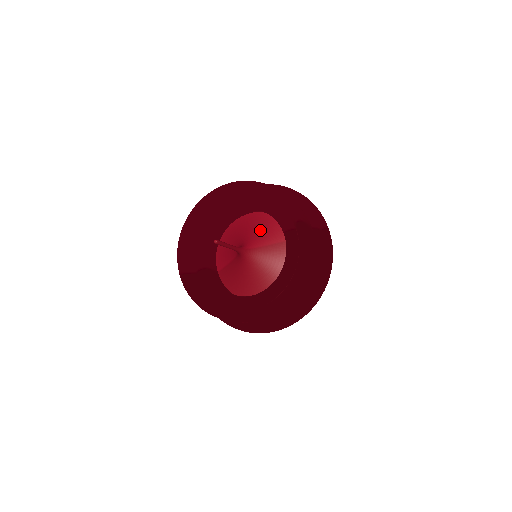
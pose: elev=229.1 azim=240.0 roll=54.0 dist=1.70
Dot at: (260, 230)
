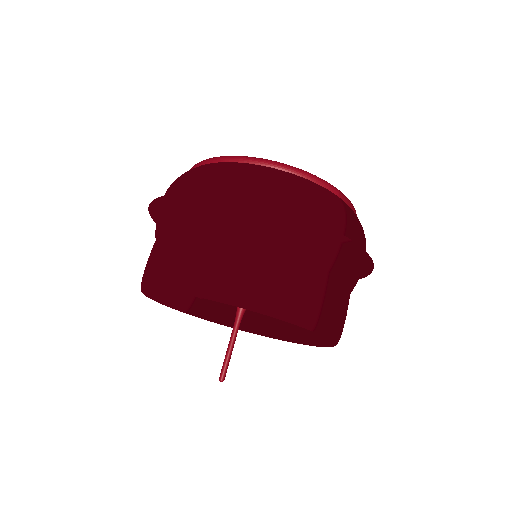
Dot at: occluded
